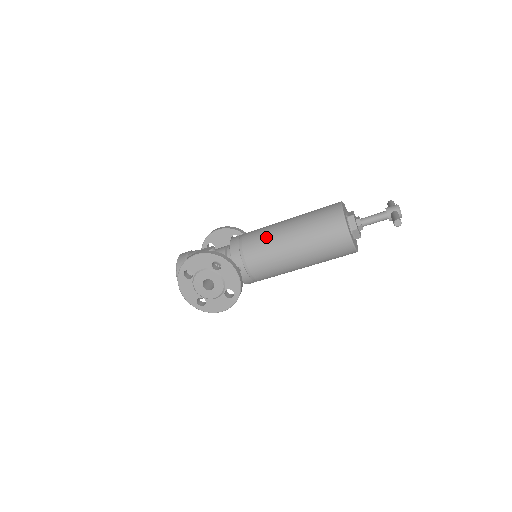
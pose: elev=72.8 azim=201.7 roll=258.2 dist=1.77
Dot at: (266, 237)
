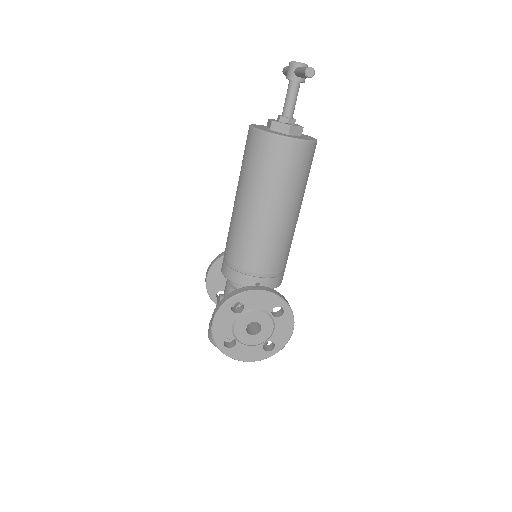
Dot at: (239, 234)
